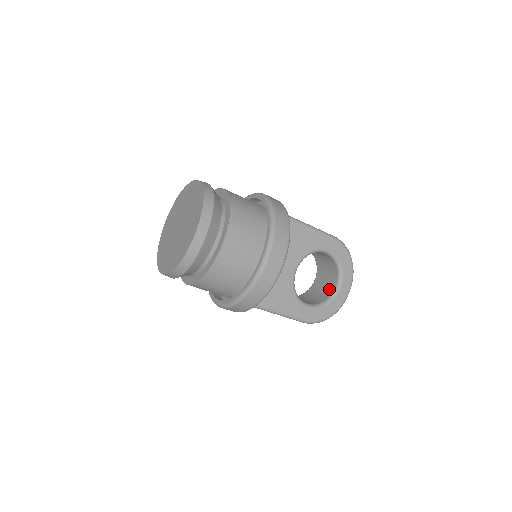
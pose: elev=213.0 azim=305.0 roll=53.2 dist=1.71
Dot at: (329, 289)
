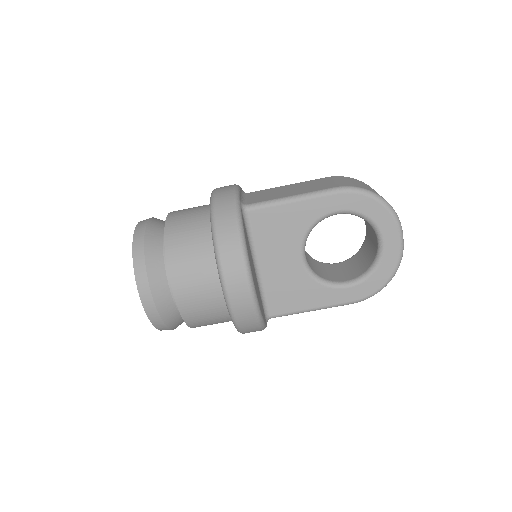
Dot at: (374, 246)
